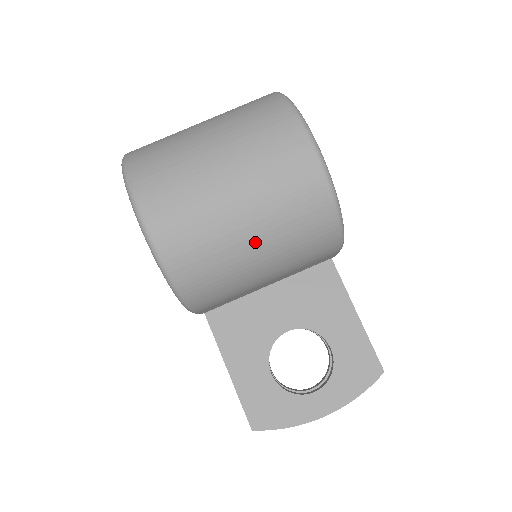
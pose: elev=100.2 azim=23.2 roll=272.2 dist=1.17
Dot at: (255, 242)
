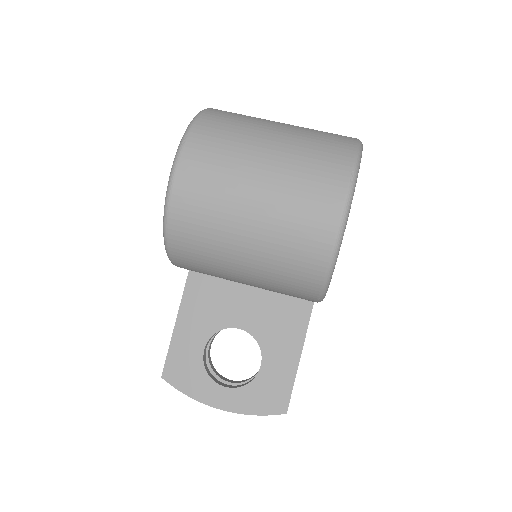
Dot at: (246, 252)
